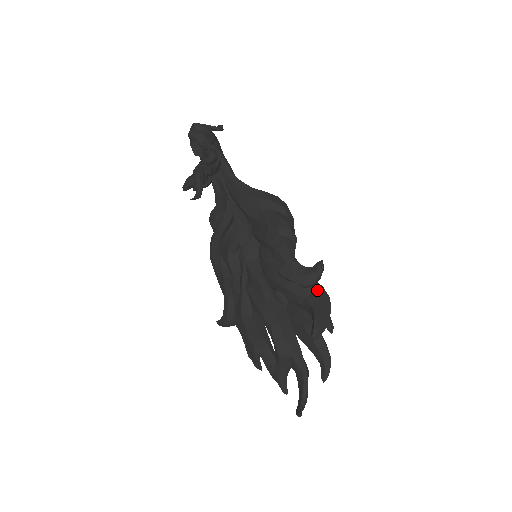
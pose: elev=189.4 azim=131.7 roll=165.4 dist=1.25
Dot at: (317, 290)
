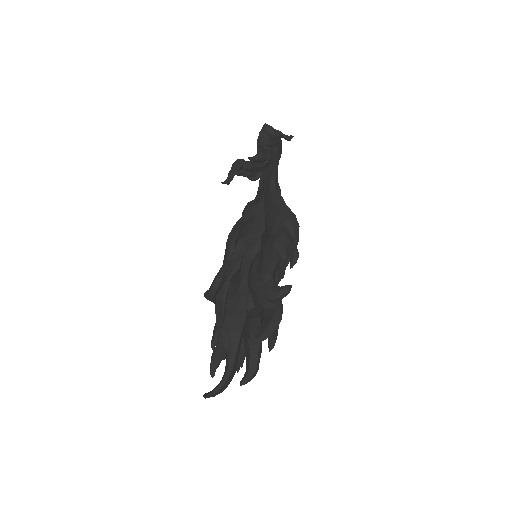
Dot at: (275, 308)
